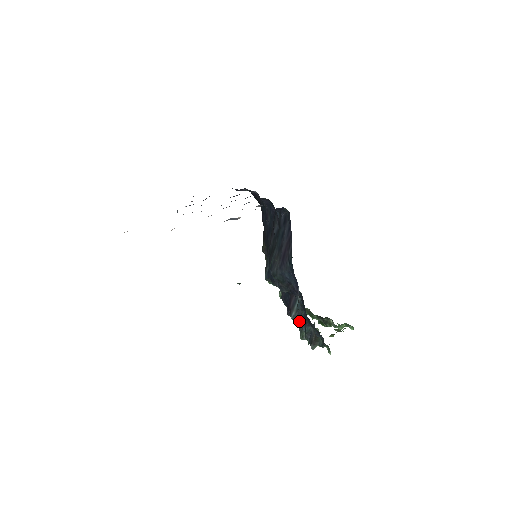
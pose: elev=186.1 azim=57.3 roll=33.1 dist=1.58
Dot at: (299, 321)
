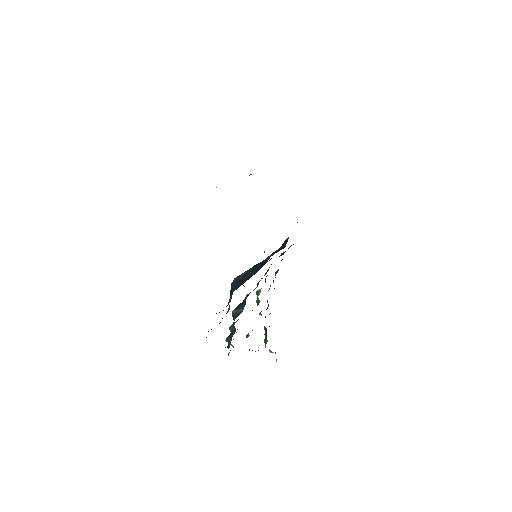
Dot at: occluded
